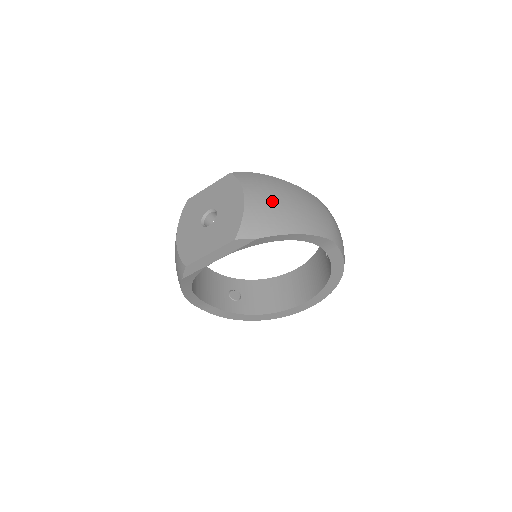
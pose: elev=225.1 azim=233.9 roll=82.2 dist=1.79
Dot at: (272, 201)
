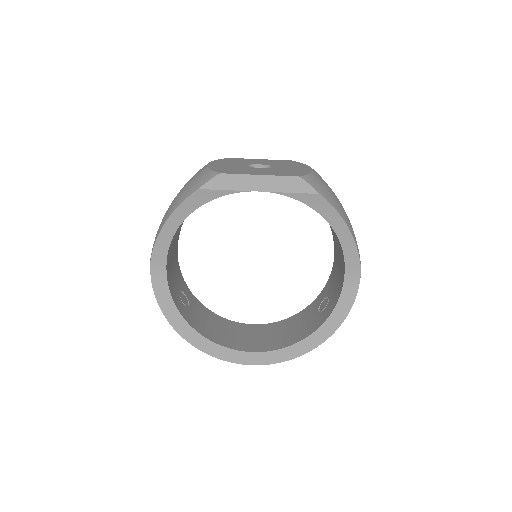
Dot at: (333, 192)
